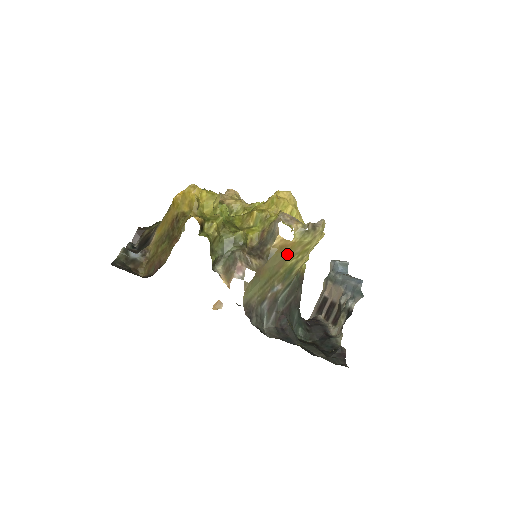
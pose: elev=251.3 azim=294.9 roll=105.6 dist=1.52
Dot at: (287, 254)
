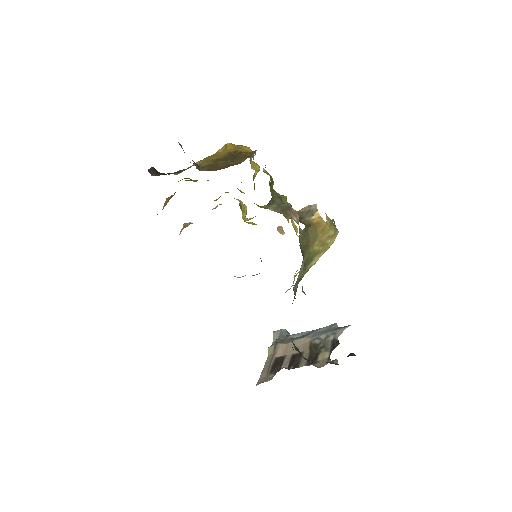
Dot at: (318, 235)
